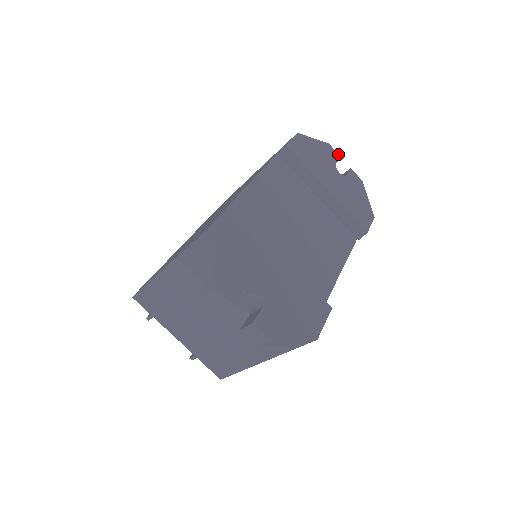
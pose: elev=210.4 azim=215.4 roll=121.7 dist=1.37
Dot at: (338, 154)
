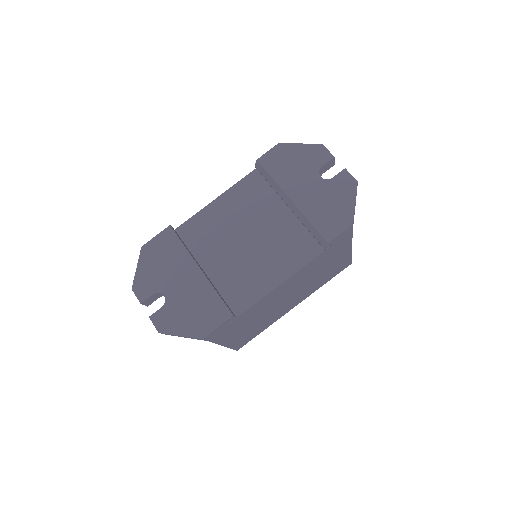
Dot at: occluded
